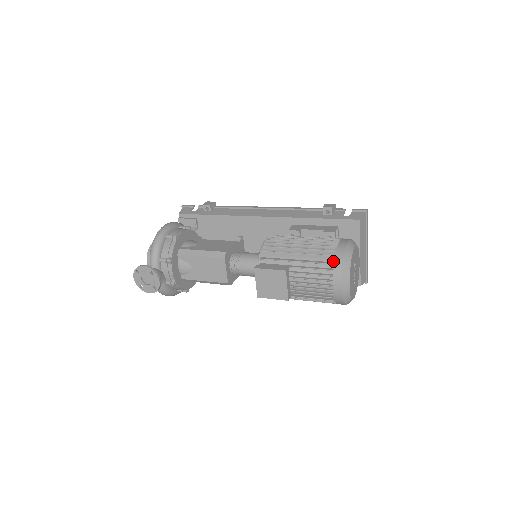
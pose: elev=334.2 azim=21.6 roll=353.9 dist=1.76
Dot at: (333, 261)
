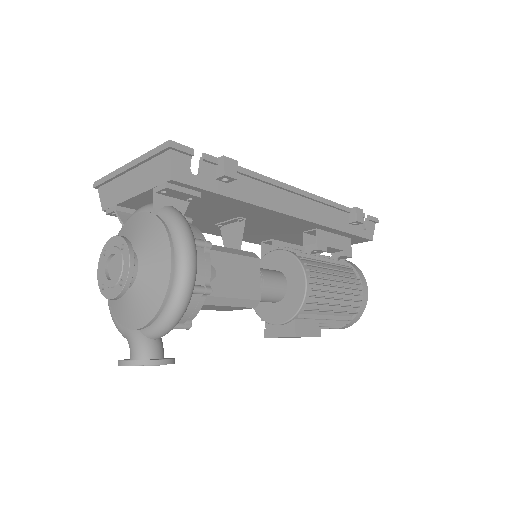
Dot at: (352, 316)
